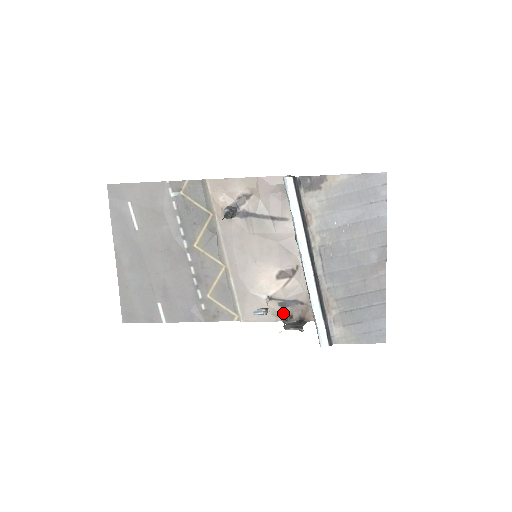
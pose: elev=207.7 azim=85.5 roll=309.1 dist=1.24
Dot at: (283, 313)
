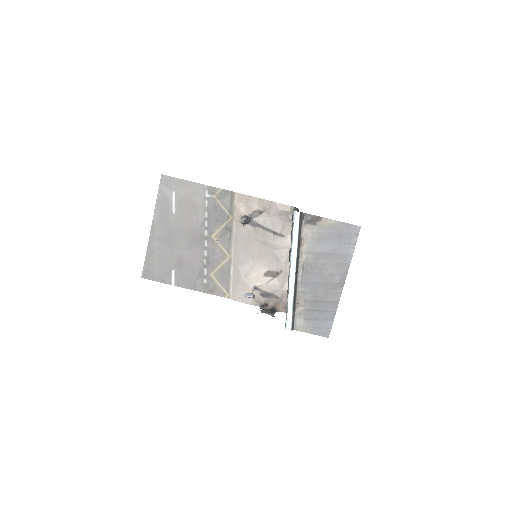
Dot at: (262, 301)
